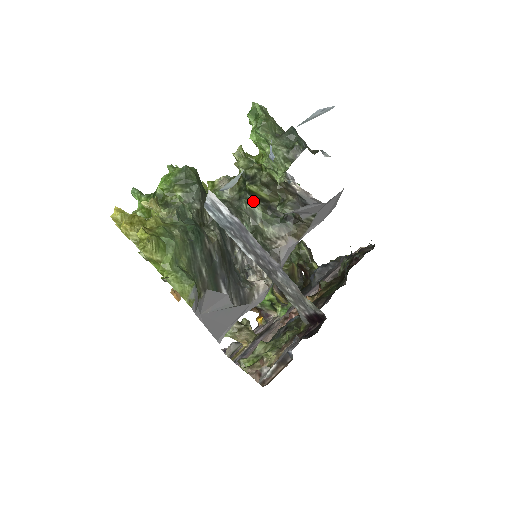
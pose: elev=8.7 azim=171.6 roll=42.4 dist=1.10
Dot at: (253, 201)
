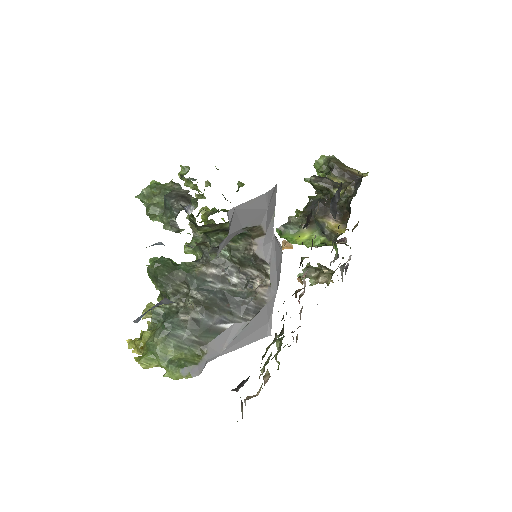
Dot at: (213, 233)
